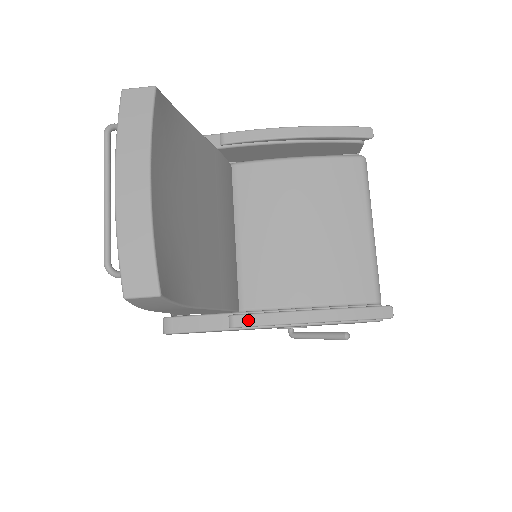
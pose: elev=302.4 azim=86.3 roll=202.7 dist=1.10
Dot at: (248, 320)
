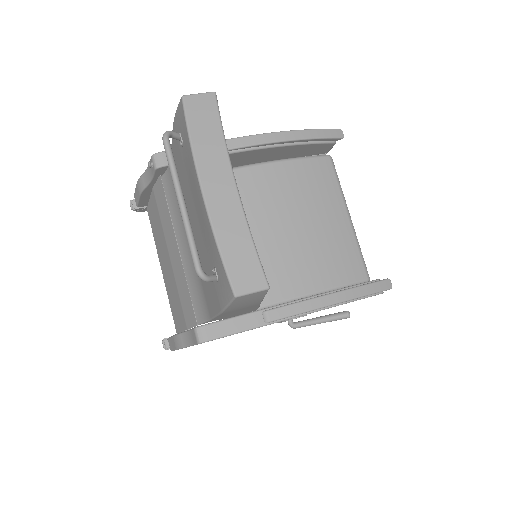
Dot at: (282, 312)
